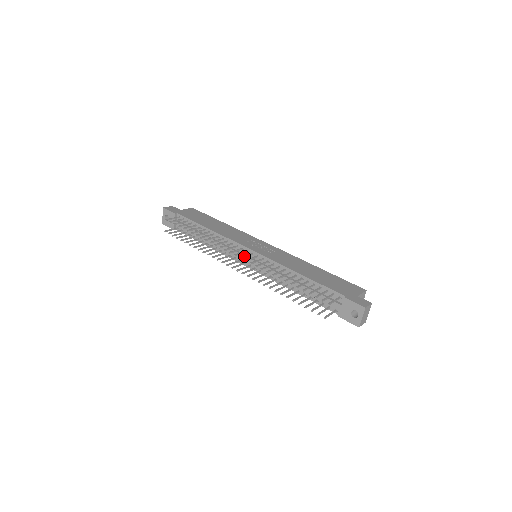
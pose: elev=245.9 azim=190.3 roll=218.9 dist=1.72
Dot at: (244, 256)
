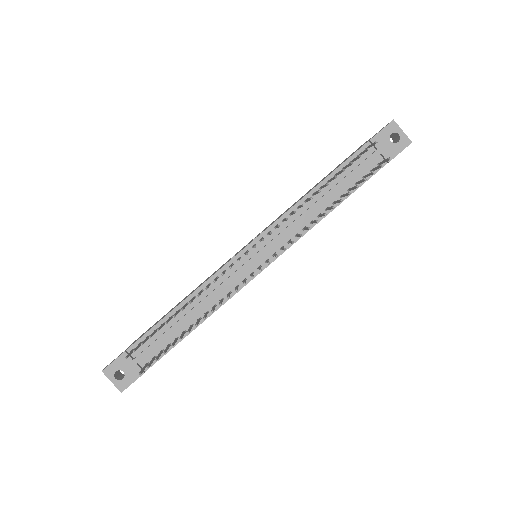
Dot at: occluded
